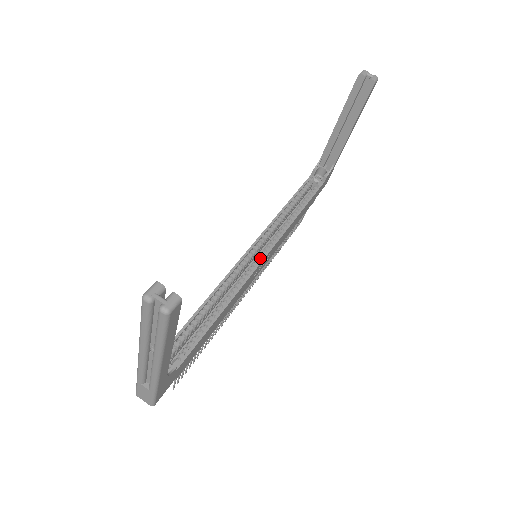
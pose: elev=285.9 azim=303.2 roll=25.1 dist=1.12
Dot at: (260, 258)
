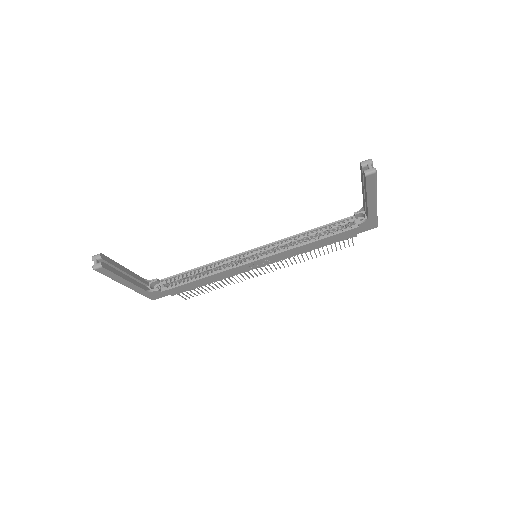
Dot at: (255, 259)
